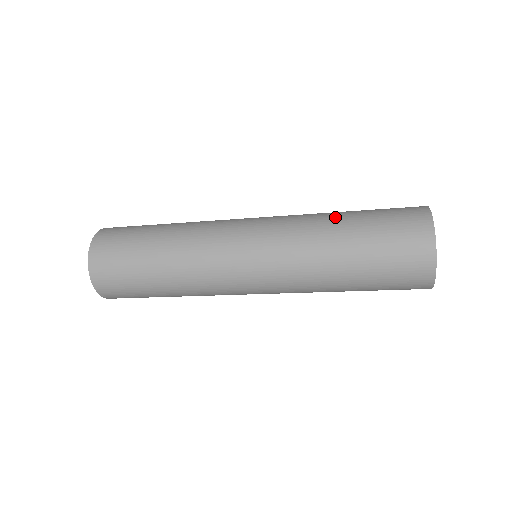
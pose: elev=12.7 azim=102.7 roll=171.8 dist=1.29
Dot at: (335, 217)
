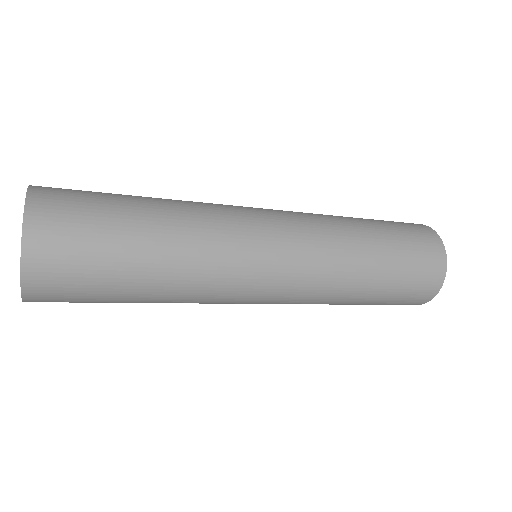
Dot at: (369, 254)
